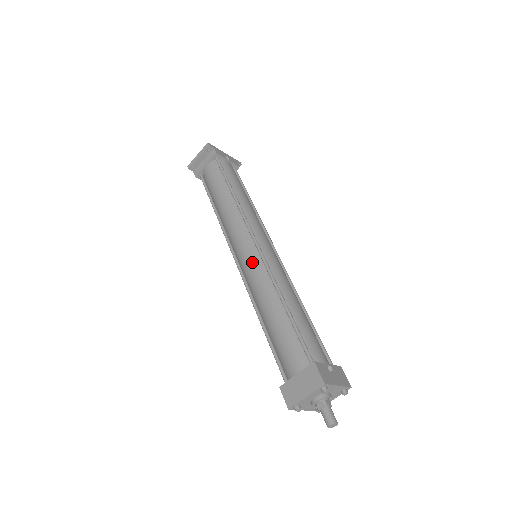
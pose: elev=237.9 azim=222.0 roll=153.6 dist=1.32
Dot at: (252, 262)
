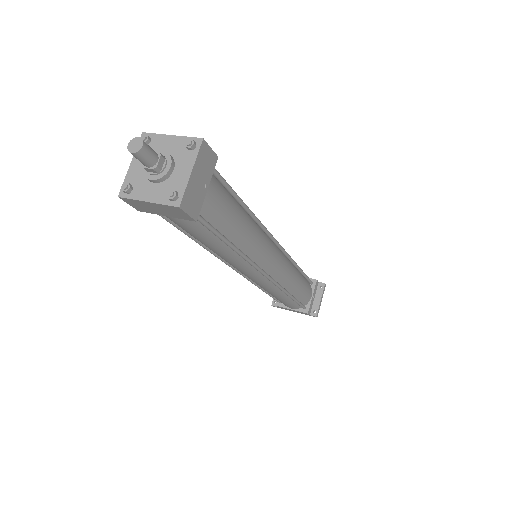
Dot at: occluded
